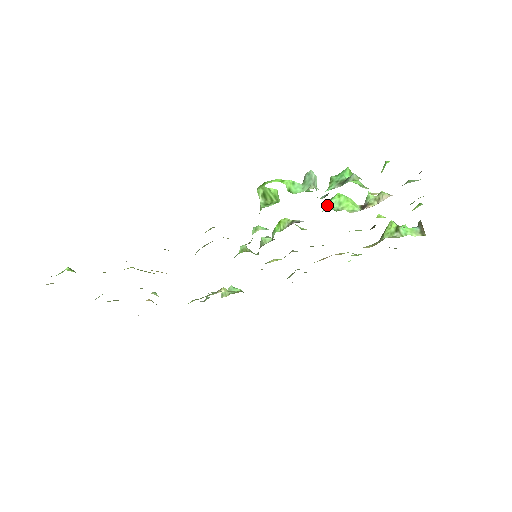
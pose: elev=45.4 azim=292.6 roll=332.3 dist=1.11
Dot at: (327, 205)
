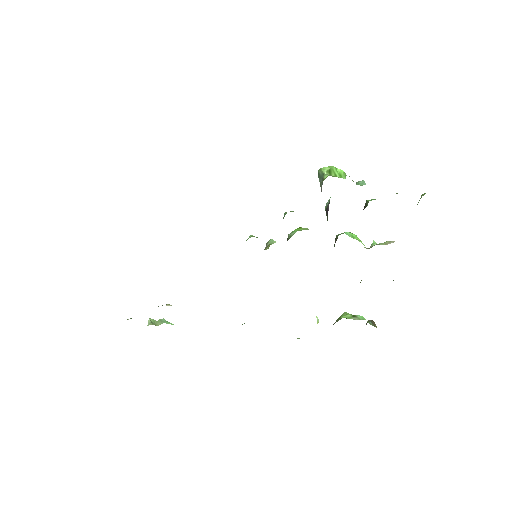
Dot at: (343, 233)
